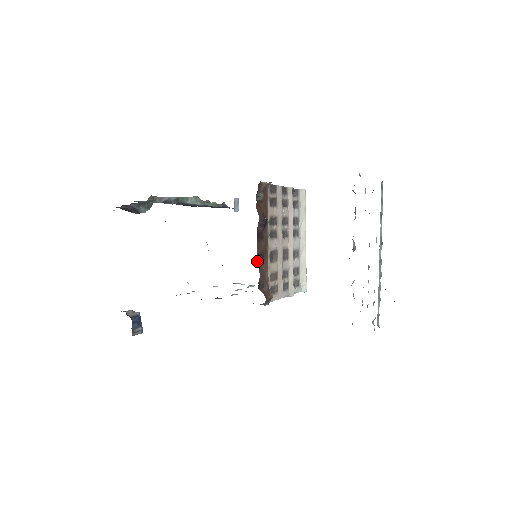
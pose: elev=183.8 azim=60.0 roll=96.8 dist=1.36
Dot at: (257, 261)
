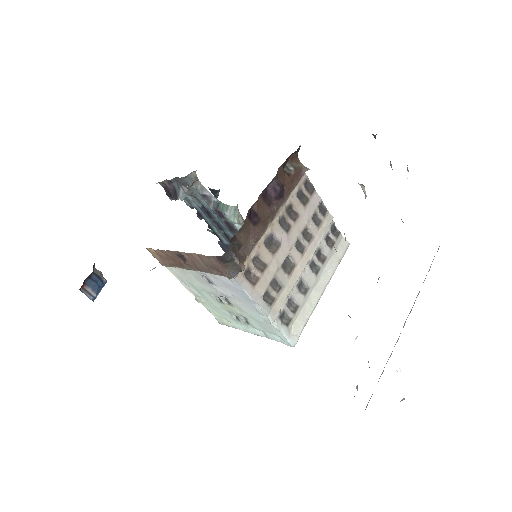
Dot at: (248, 212)
